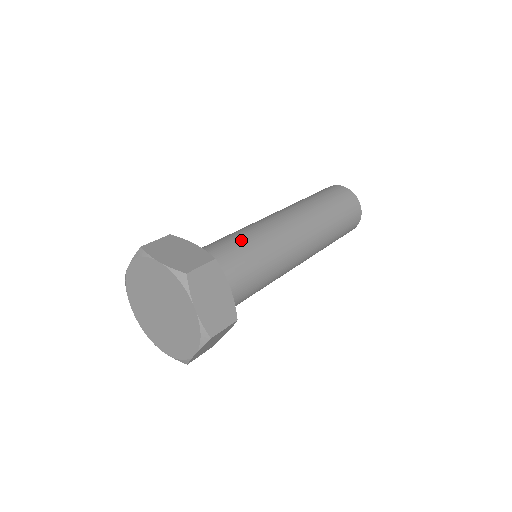
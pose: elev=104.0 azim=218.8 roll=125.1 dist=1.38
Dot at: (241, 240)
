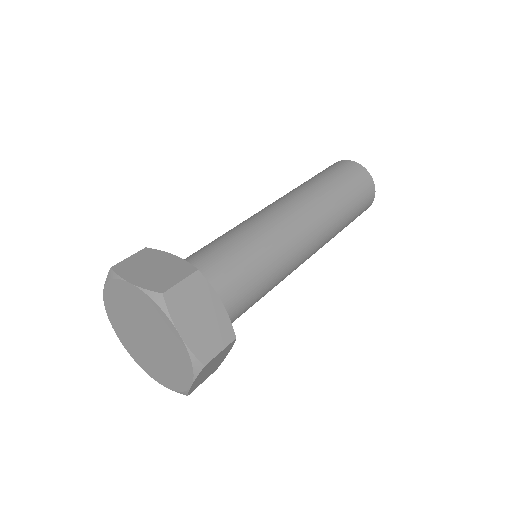
Dot at: (233, 241)
